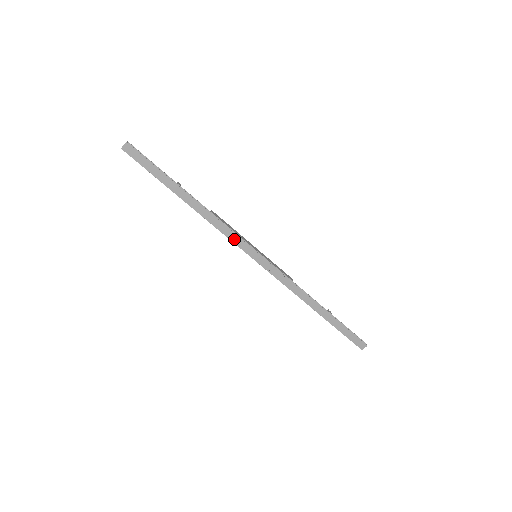
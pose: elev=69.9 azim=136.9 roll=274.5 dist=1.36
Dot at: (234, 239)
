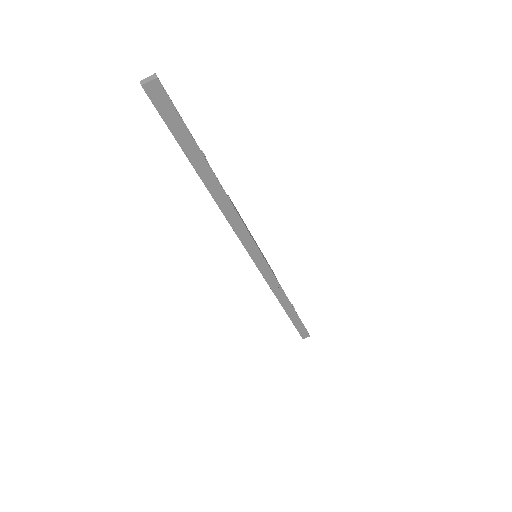
Dot at: (244, 238)
